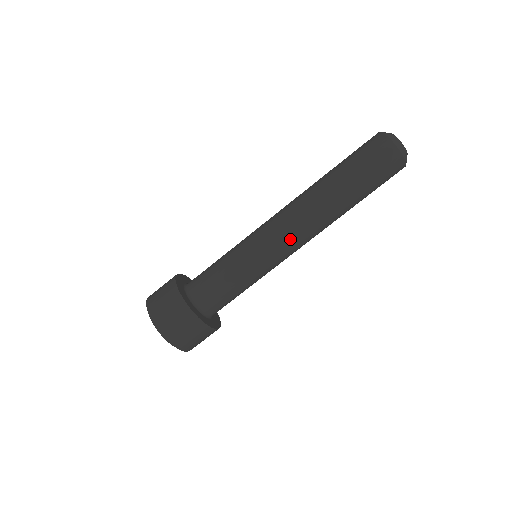
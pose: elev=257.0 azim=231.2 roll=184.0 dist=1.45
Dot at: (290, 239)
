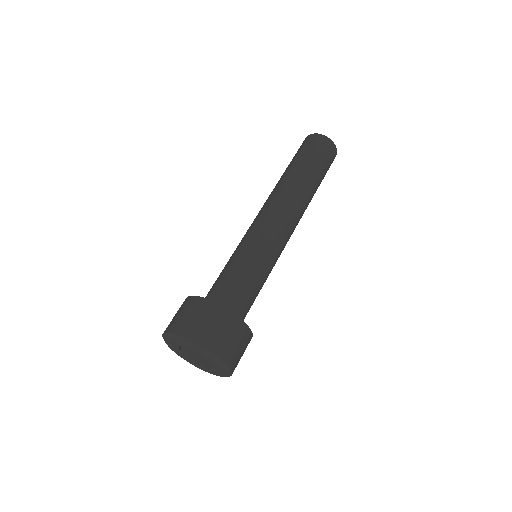
Dot at: (272, 215)
